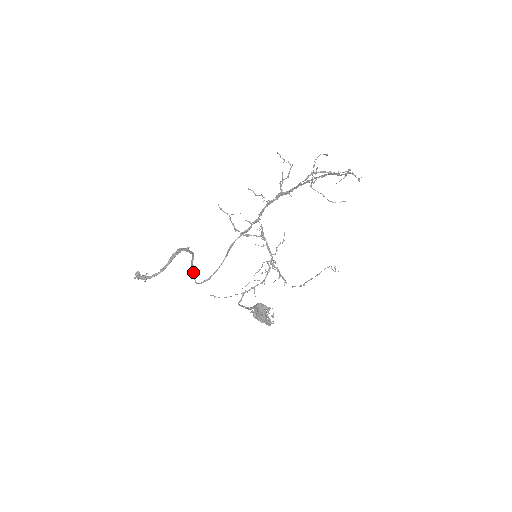
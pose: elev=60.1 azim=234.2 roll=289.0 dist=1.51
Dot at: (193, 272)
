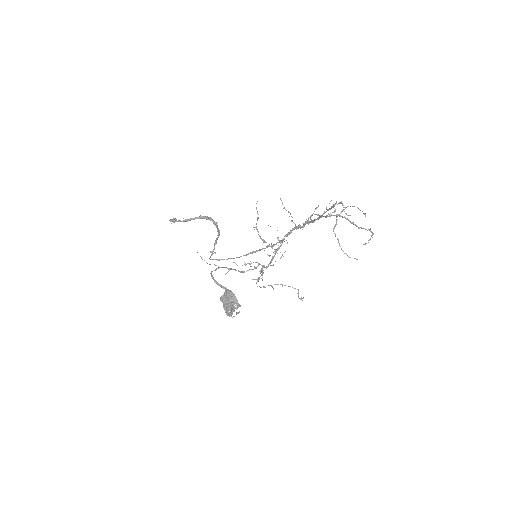
Dot at: (213, 249)
